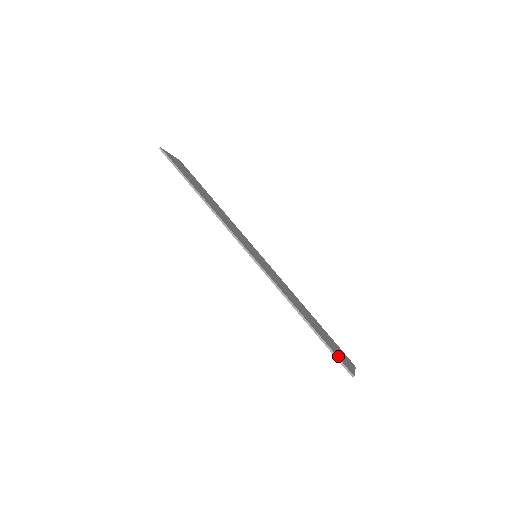
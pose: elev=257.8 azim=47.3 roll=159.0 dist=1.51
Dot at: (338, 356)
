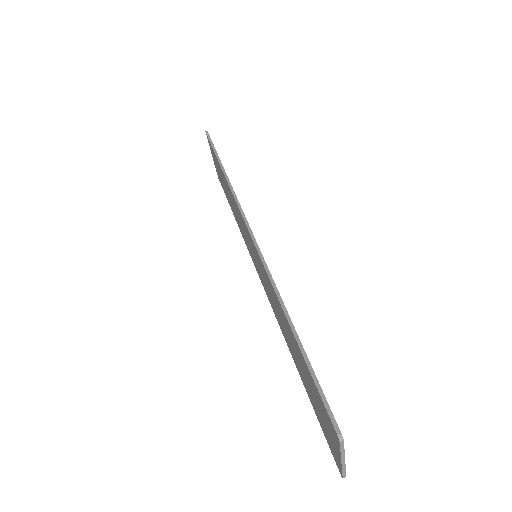
Dot at: (324, 398)
